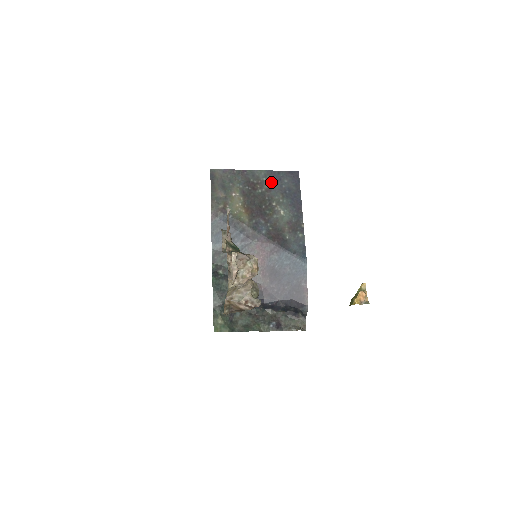
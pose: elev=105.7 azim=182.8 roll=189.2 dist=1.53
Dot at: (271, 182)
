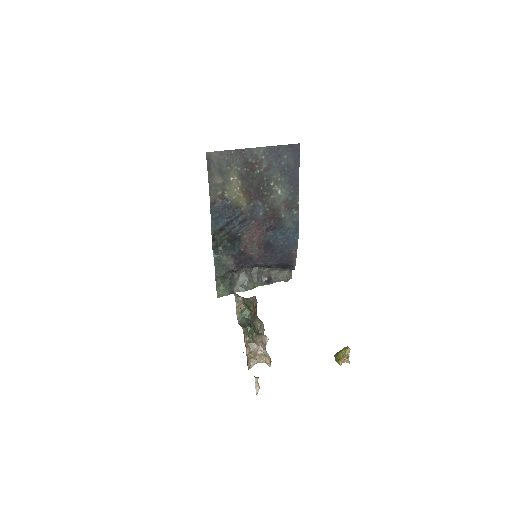
Dot at: (270, 160)
